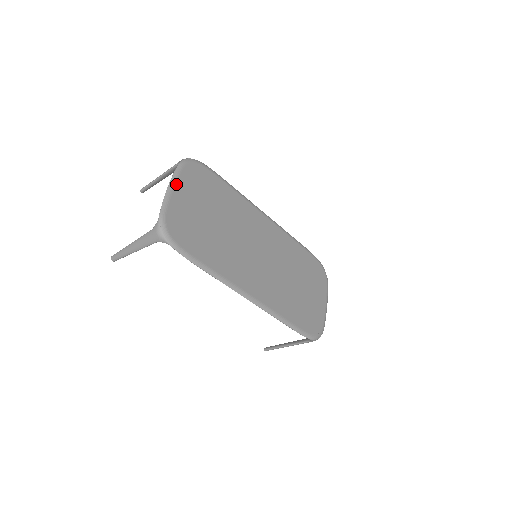
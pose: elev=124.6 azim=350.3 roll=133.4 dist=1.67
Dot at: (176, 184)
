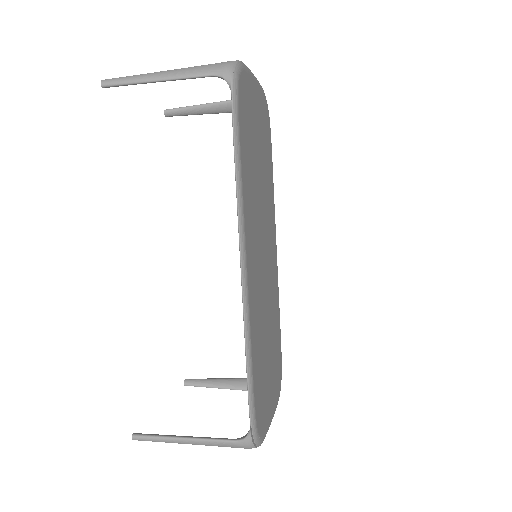
Dot at: (257, 84)
